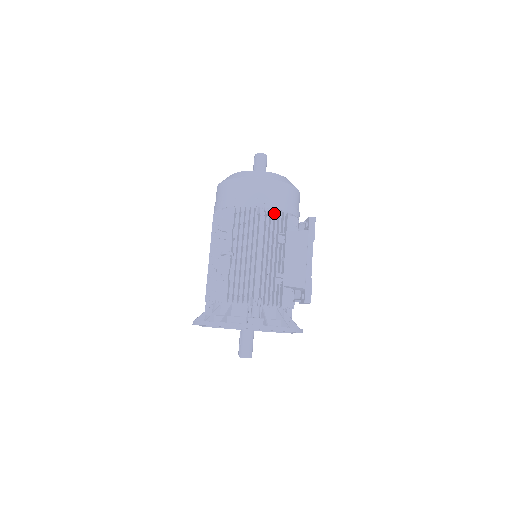
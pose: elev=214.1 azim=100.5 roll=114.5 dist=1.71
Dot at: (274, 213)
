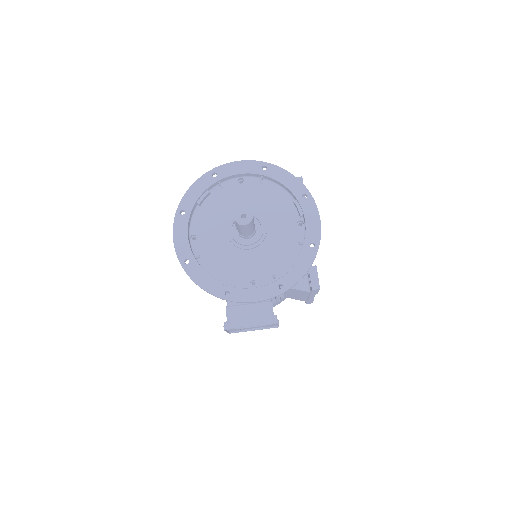
Dot at: occluded
